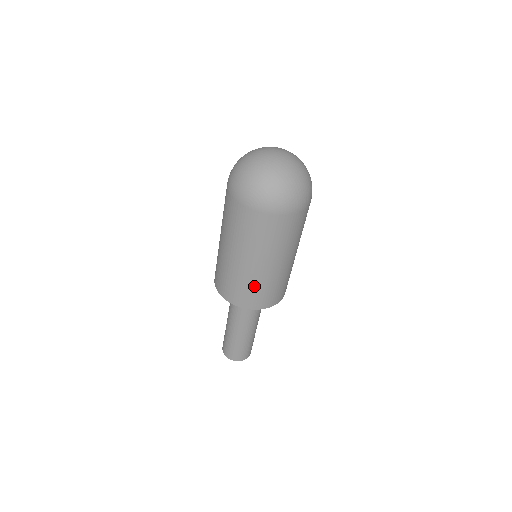
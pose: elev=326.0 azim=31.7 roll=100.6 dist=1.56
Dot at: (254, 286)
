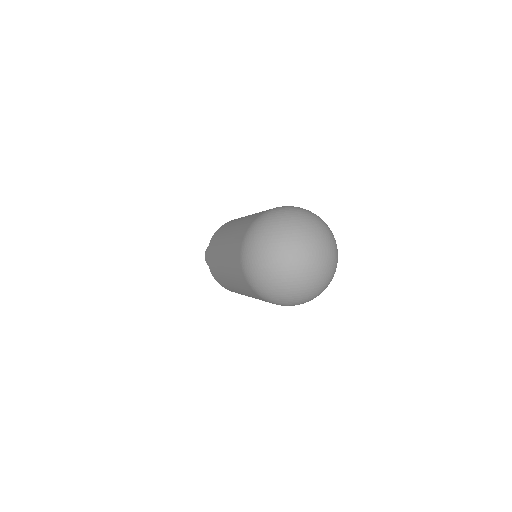
Dot at: occluded
